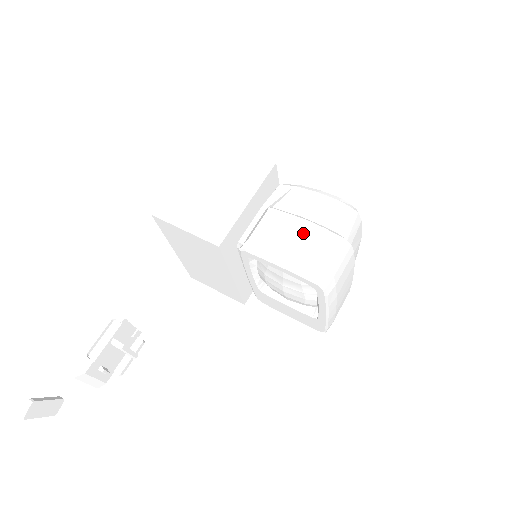
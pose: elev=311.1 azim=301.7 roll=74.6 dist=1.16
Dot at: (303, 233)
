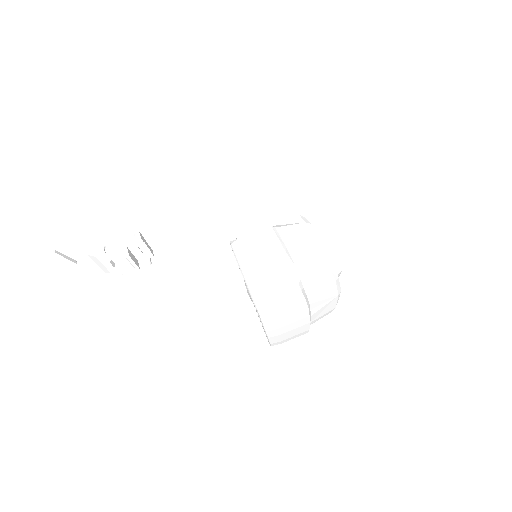
Dot at: (275, 260)
